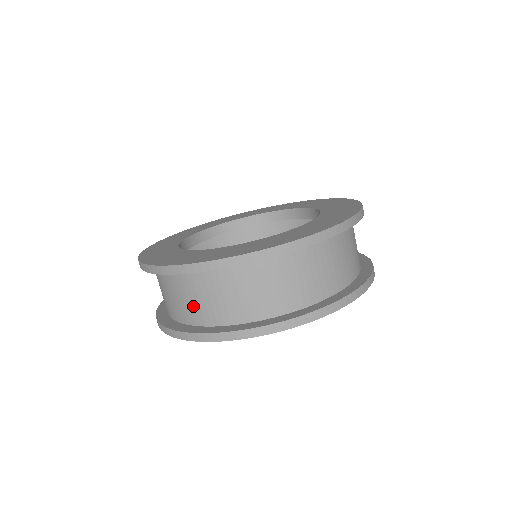
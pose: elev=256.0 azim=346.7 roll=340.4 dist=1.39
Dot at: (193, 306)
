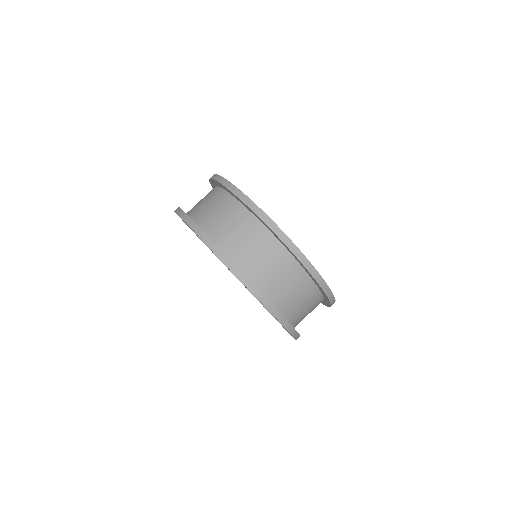
Dot at: occluded
